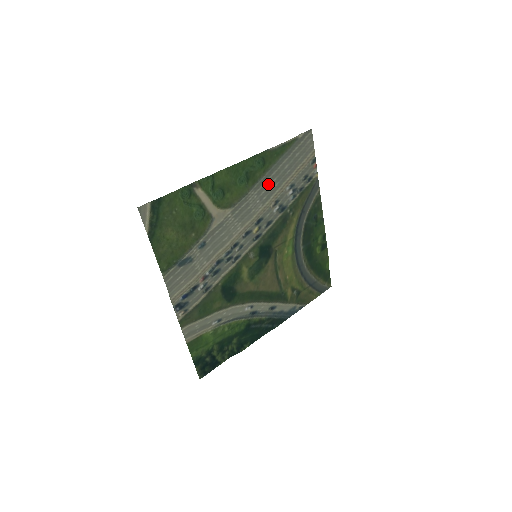
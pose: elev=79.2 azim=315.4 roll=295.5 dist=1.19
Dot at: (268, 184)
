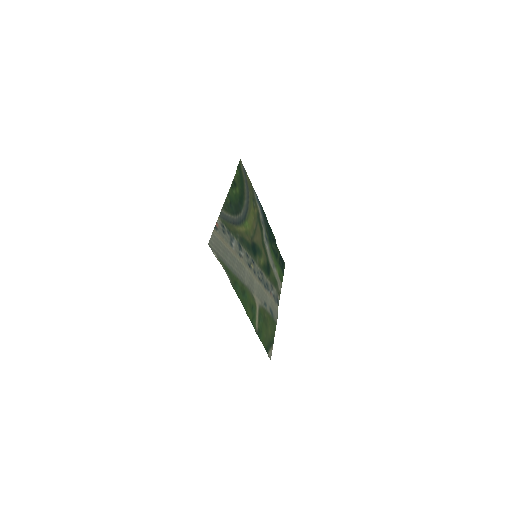
Dot at: (239, 271)
